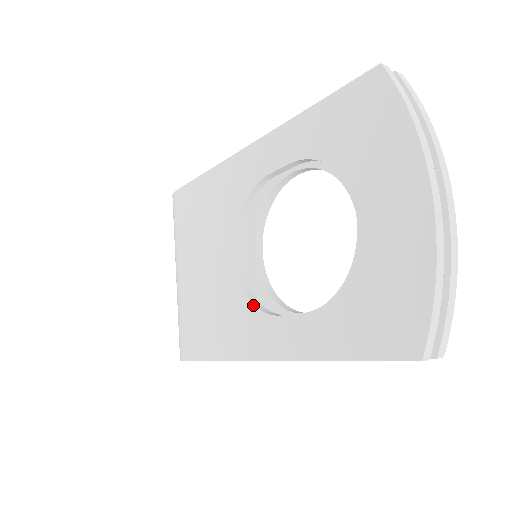
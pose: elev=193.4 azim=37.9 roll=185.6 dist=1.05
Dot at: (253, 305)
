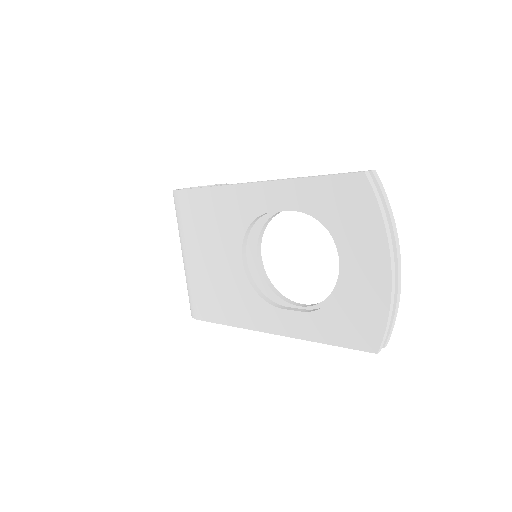
Dot at: (260, 297)
